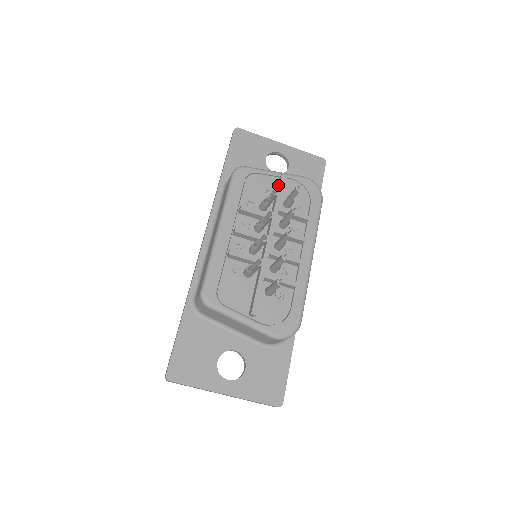
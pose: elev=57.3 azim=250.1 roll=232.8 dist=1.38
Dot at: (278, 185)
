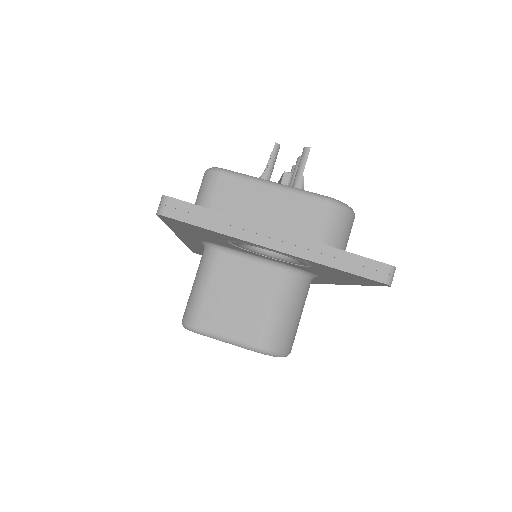
Dot at: occluded
